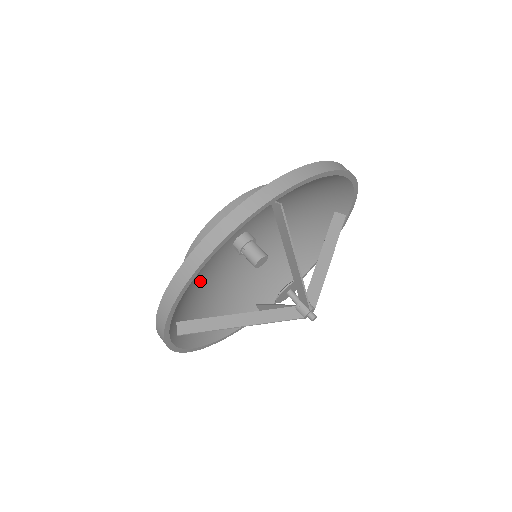
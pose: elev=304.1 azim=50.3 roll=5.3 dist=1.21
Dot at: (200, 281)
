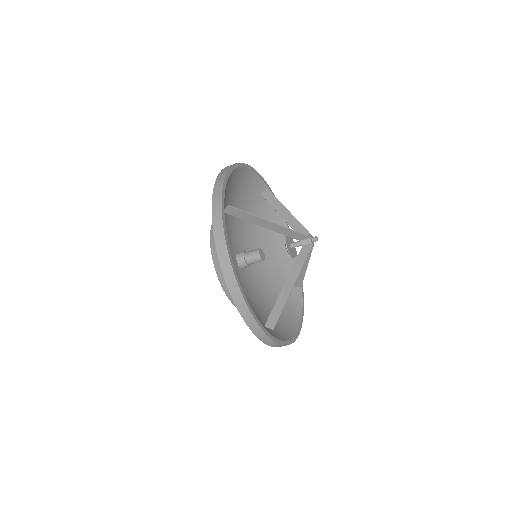
Dot at: (249, 300)
